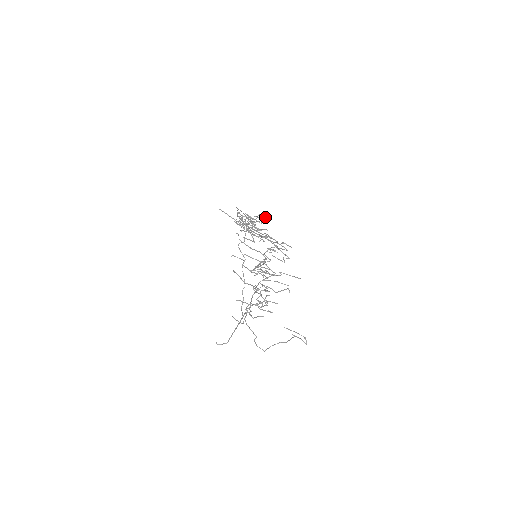
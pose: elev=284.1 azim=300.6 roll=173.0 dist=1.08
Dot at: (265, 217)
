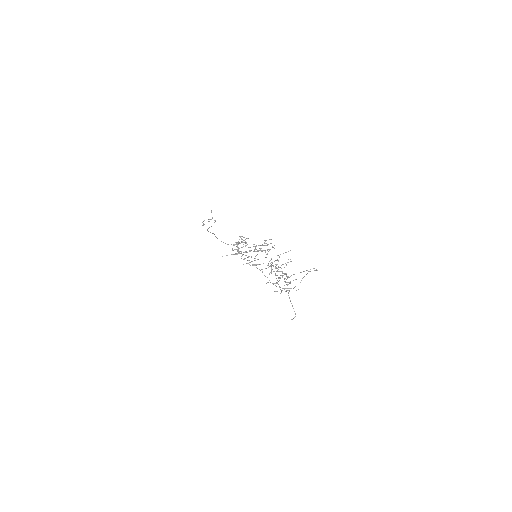
Dot at: (244, 237)
